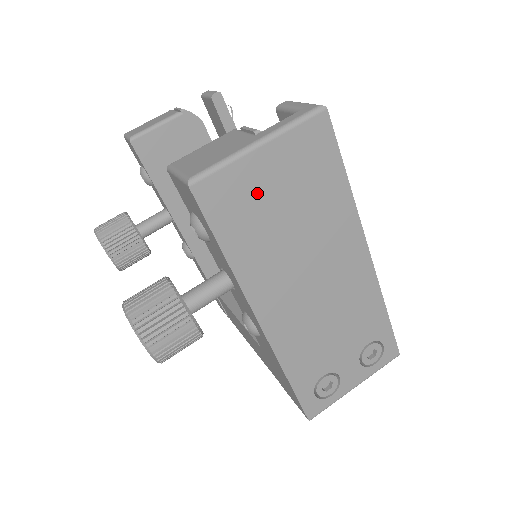
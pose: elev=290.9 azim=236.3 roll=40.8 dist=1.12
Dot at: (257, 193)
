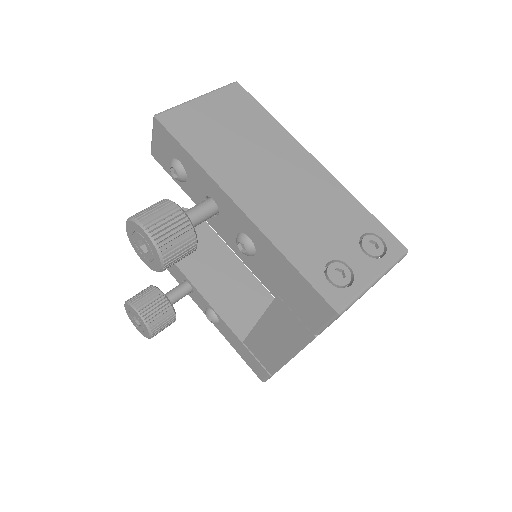
Dot at: (204, 121)
